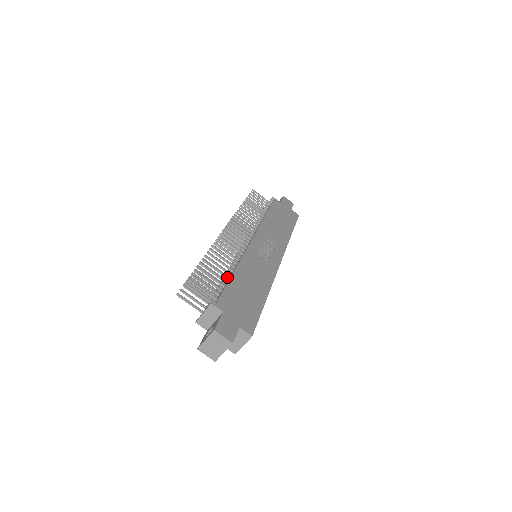
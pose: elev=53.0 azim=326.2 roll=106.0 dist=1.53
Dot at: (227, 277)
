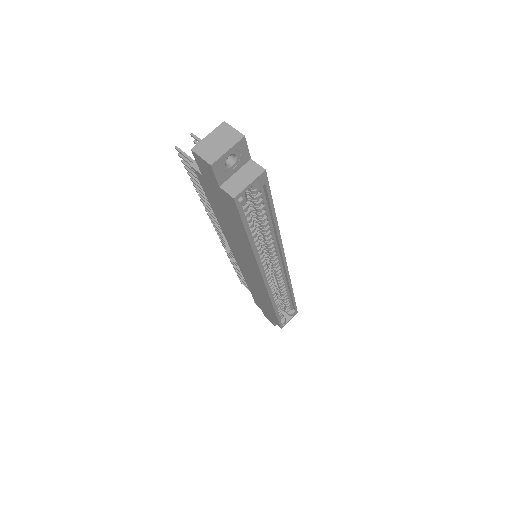
Dot at: occluded
